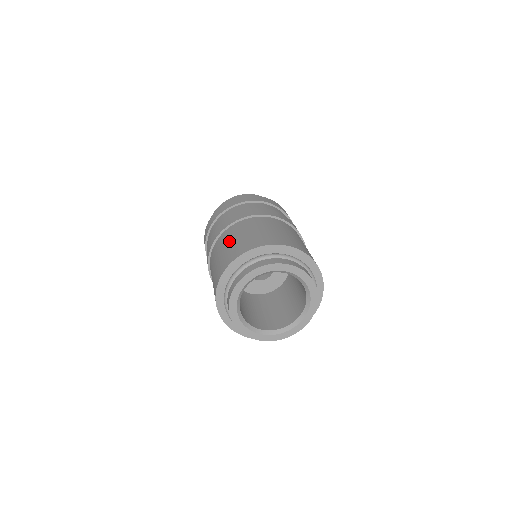
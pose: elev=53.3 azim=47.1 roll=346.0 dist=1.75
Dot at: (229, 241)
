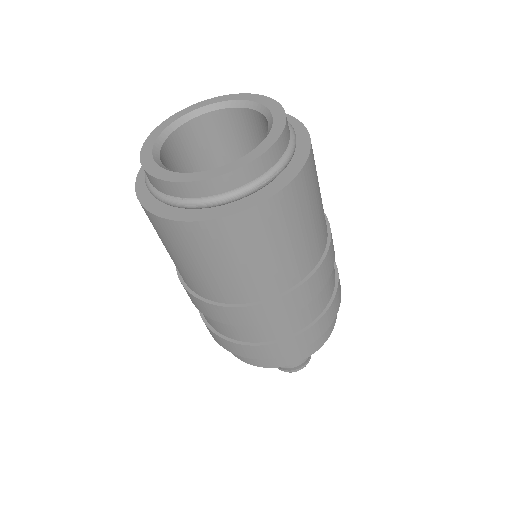
Dot at: occluded
